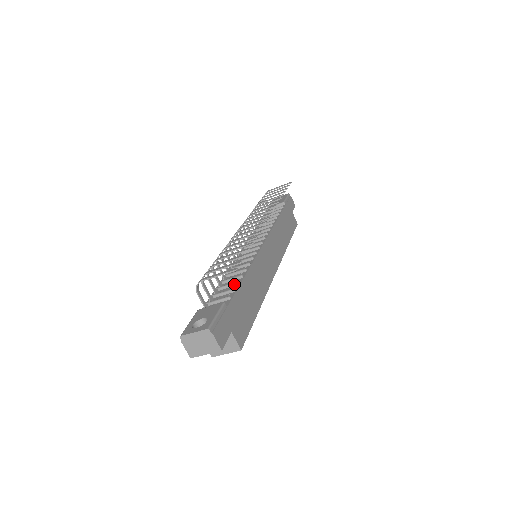
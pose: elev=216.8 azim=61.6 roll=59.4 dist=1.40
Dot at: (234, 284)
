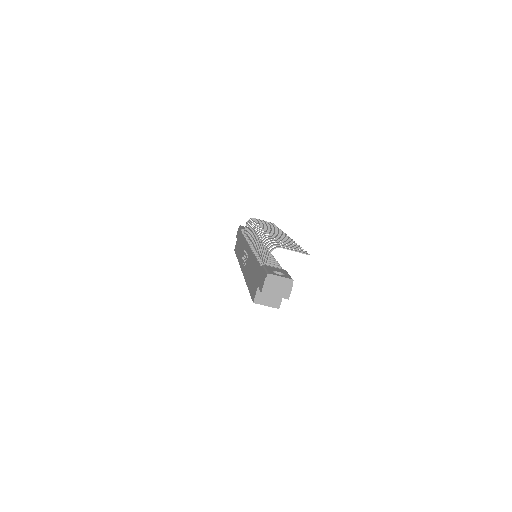
Dot at: (276, 264)
